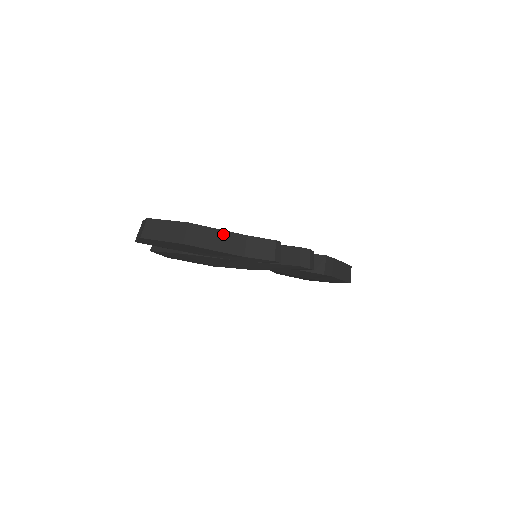
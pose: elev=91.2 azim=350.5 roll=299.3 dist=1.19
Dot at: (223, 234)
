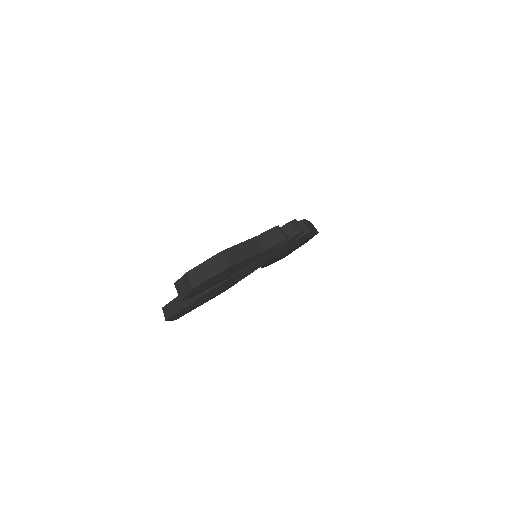
Dot at: (244, 245)
